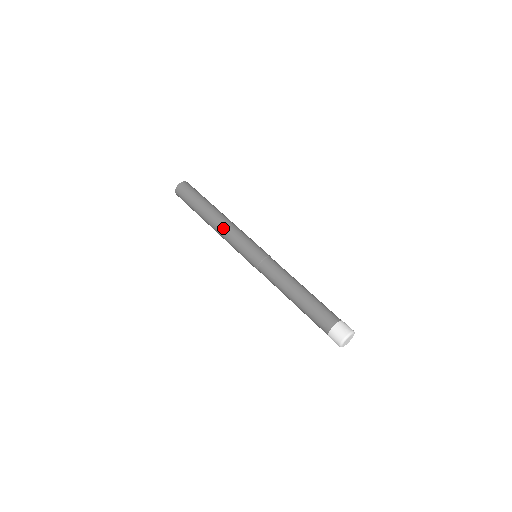
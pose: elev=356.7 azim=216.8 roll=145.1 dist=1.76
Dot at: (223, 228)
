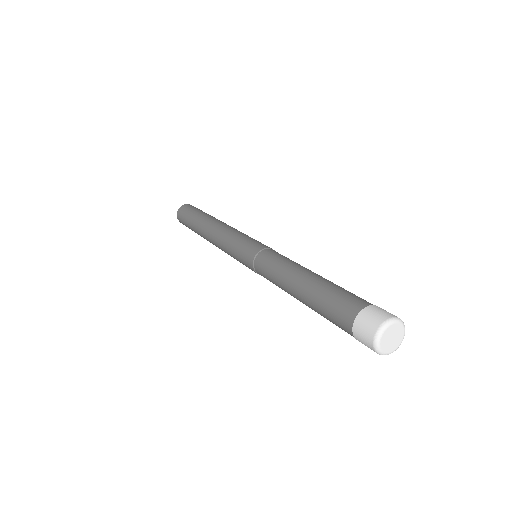
Dot at: (216, 234)
